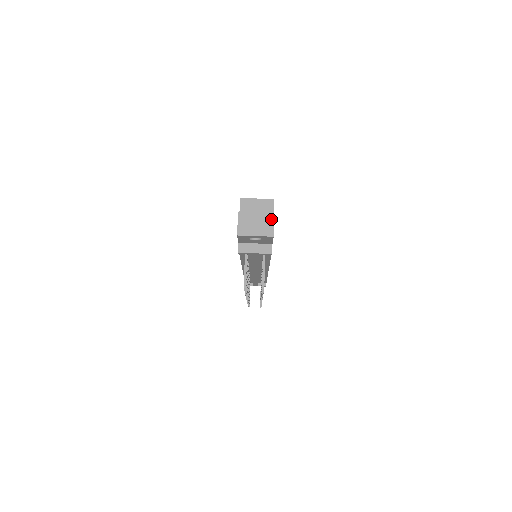
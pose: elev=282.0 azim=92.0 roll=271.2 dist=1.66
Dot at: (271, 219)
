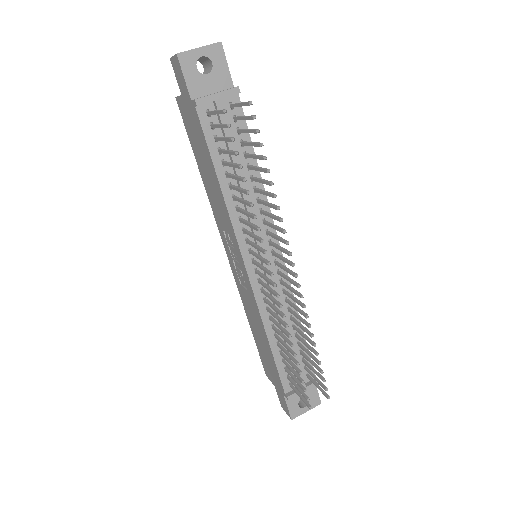
Dot at: occluded
